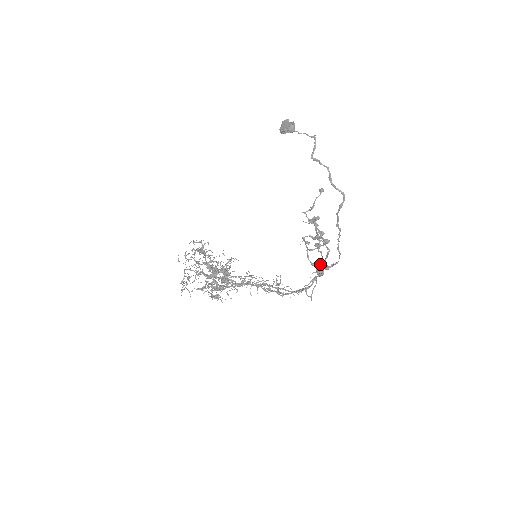
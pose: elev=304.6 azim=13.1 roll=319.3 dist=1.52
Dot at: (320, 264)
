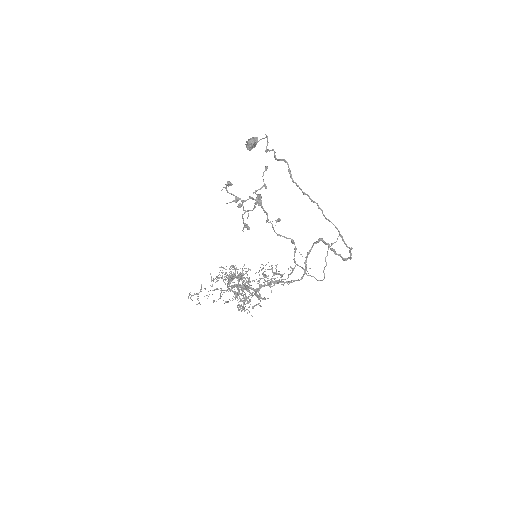
Dot at: (243, 220)
